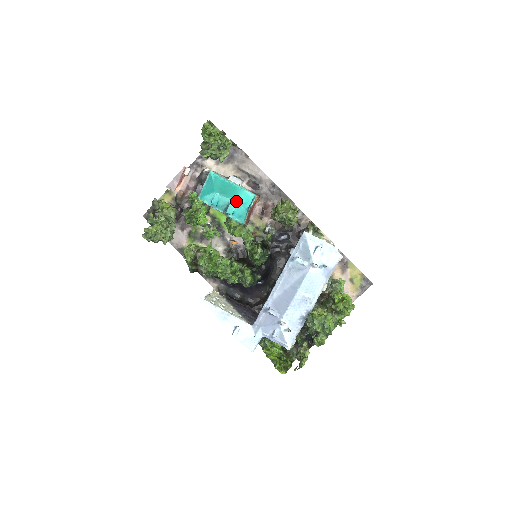
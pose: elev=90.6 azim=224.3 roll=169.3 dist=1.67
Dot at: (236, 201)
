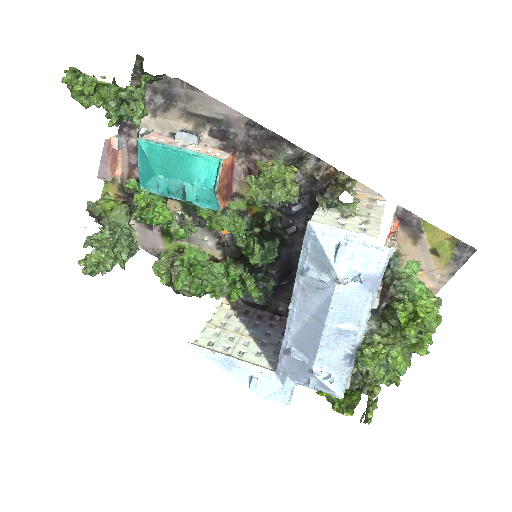
Dot at: (192, 181)
